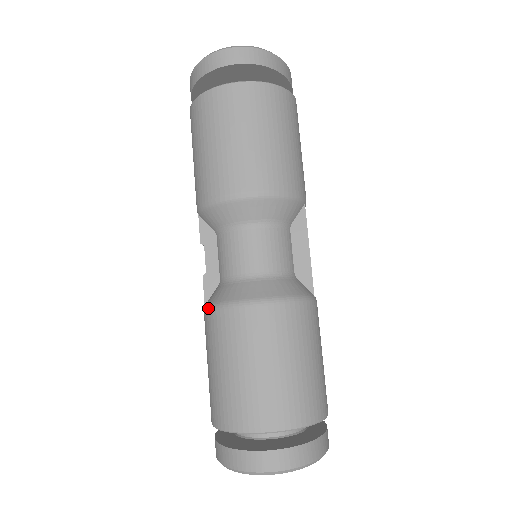
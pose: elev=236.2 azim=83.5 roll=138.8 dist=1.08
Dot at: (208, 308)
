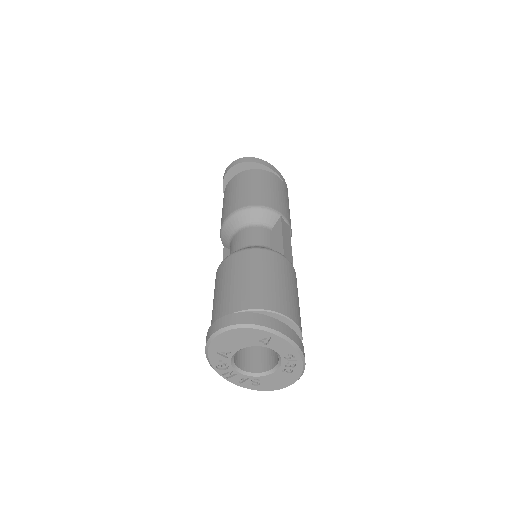
Dot at: occluded
